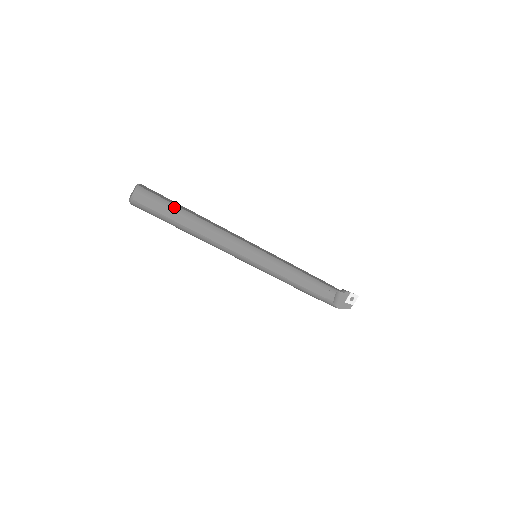
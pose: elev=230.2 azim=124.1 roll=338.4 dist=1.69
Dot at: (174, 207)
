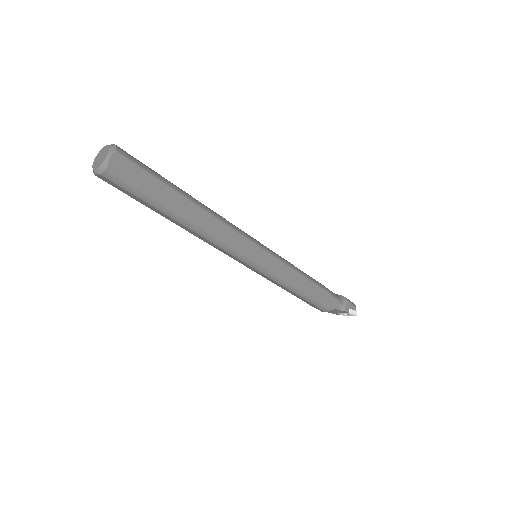
Dot at: (155, 202)
